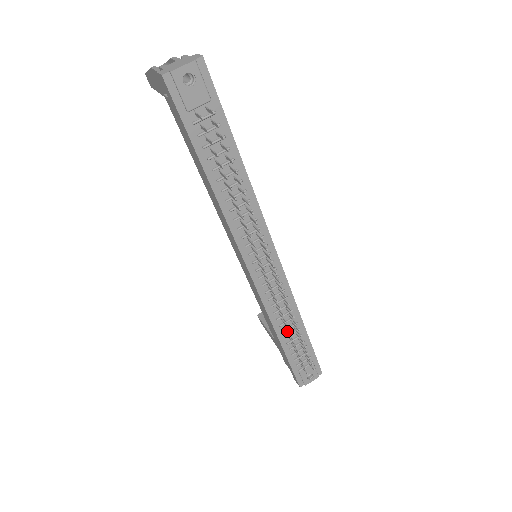
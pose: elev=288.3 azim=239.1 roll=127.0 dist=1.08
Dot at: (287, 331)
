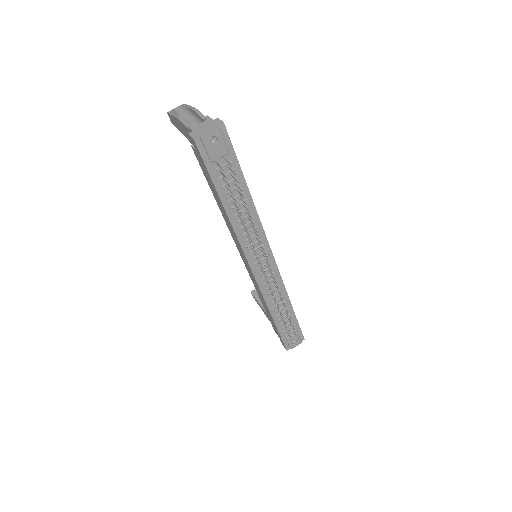
Dot at: (279, 311)
